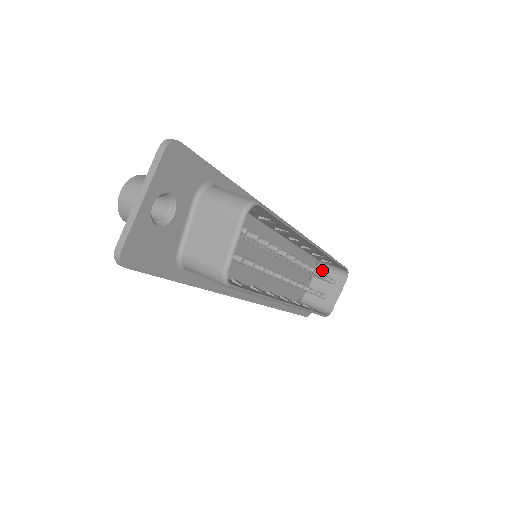
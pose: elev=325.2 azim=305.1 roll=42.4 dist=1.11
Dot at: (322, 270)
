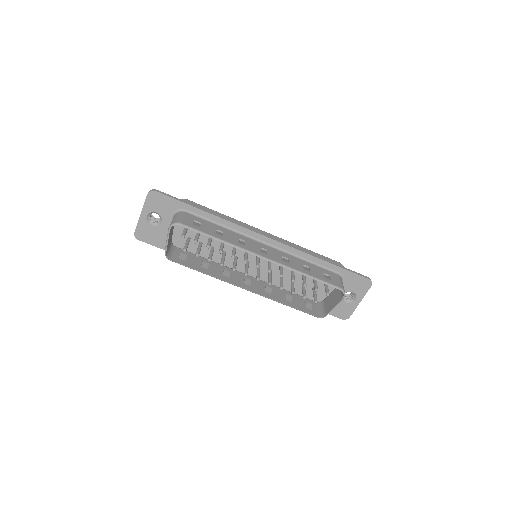
Dot at: occluded
